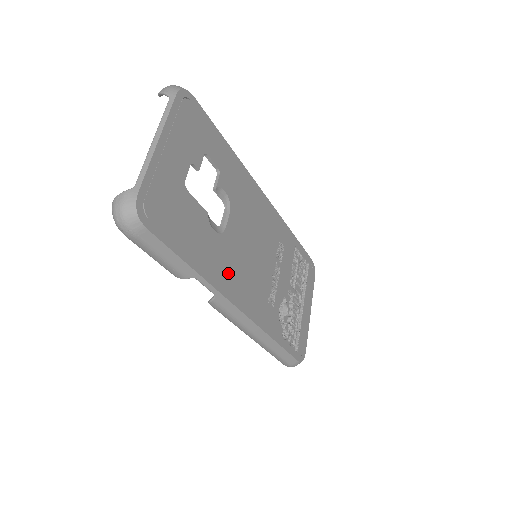
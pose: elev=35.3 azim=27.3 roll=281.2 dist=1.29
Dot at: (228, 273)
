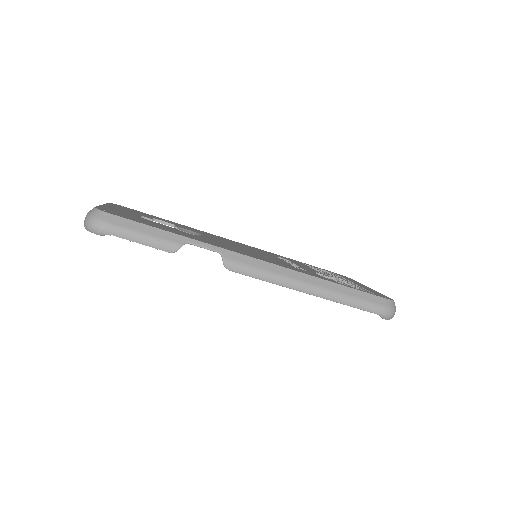
Dot at: occluded
